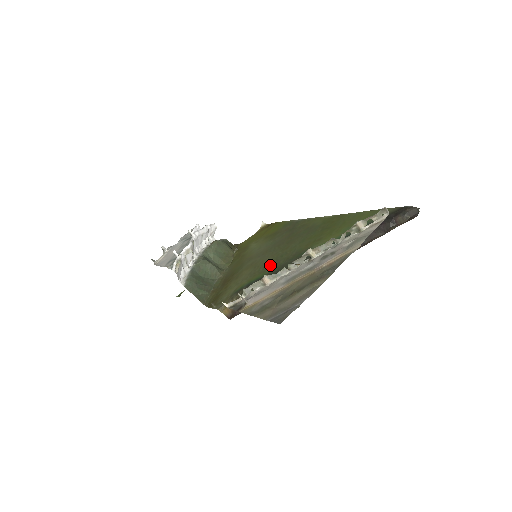
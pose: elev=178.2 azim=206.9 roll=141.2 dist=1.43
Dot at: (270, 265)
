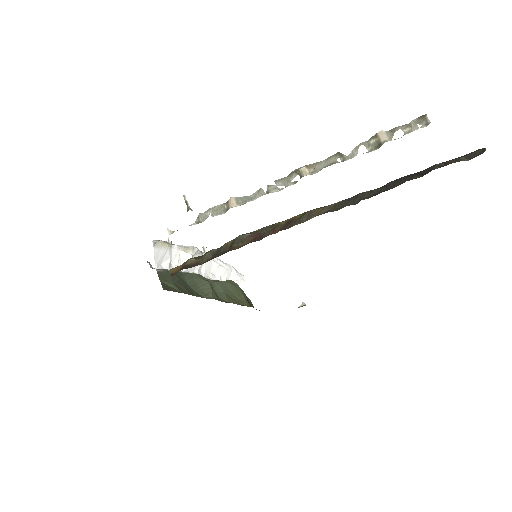
Dot at: occluded
